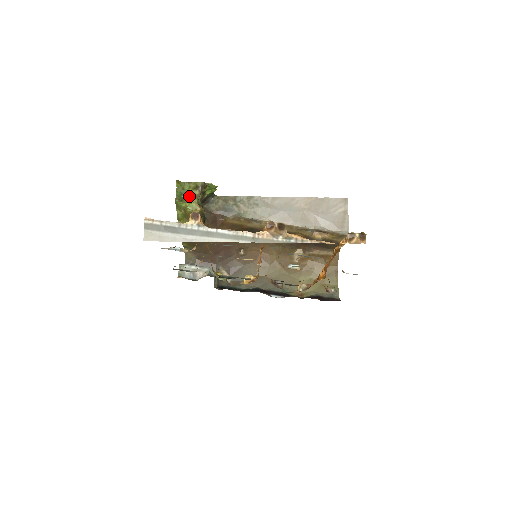
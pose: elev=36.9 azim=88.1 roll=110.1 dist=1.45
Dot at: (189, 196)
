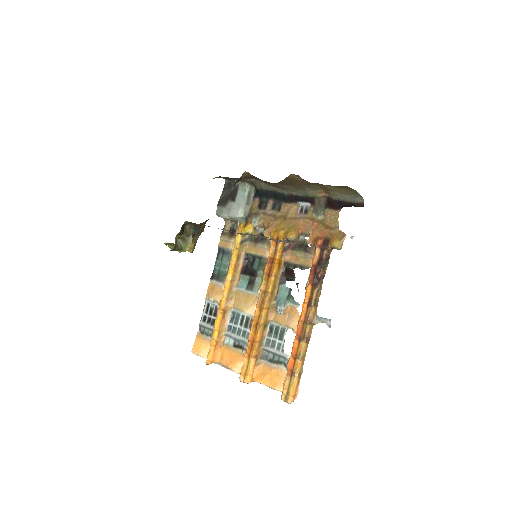
Dot at: occluded
